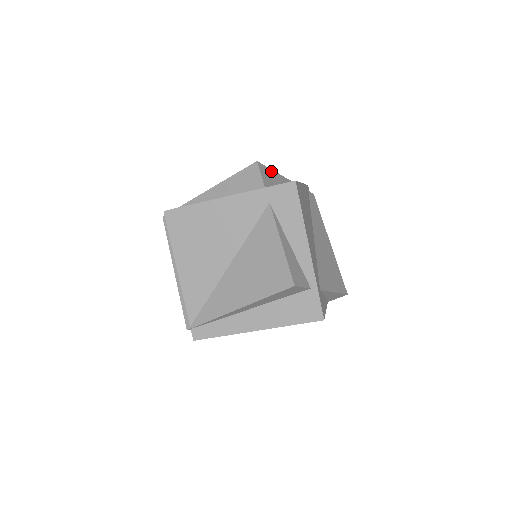
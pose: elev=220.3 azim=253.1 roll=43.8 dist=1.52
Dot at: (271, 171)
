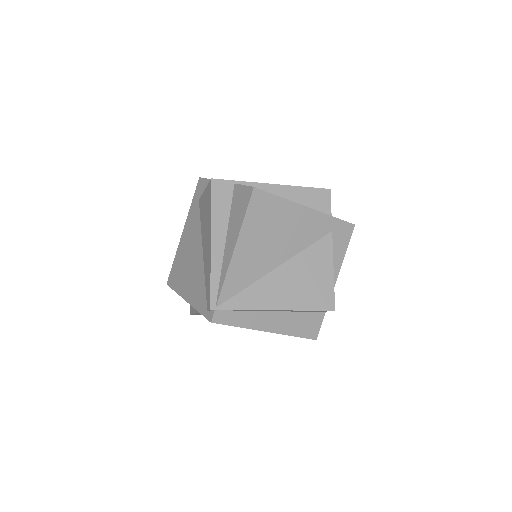
Dot at: occluded
